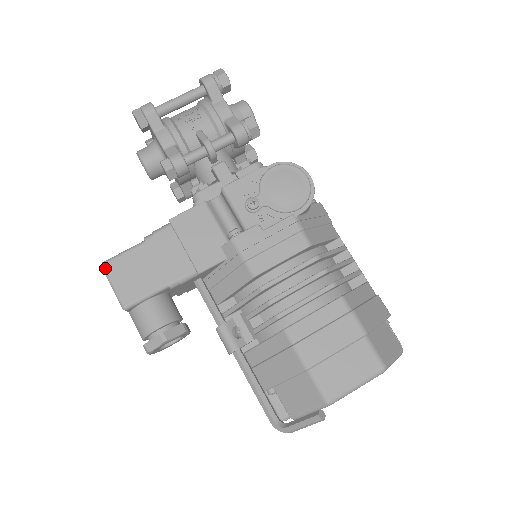
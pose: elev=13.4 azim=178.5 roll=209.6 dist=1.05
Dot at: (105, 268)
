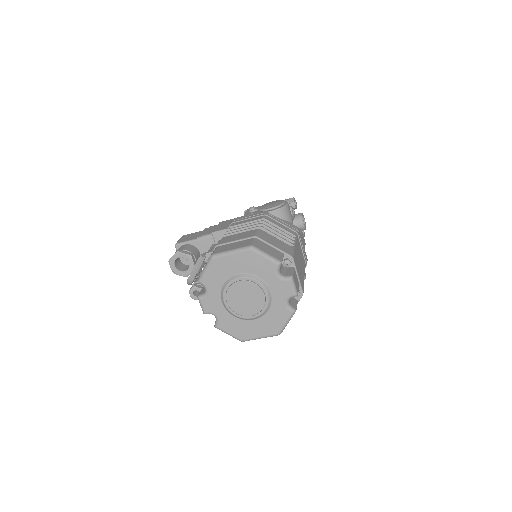
Dot at: (183, 236)
